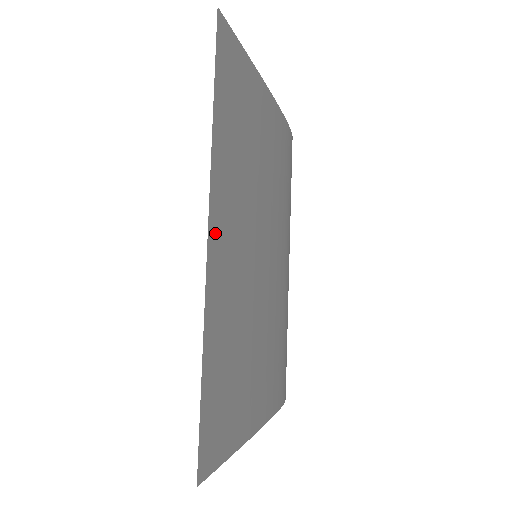
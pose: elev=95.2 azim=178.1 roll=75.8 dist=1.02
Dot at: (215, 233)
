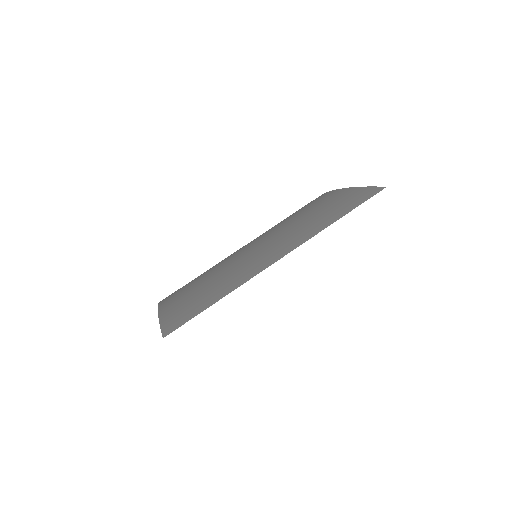
Dot at: occluded
